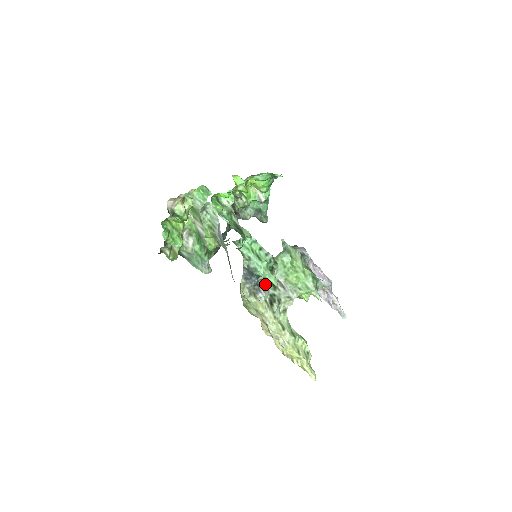
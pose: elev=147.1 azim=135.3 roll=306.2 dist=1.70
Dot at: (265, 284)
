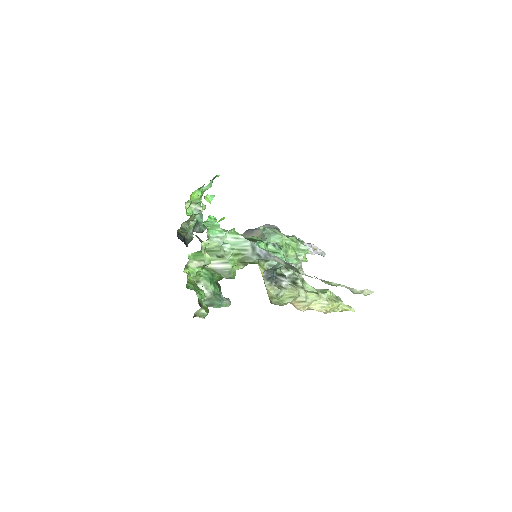
Dot at: (279, 272)
